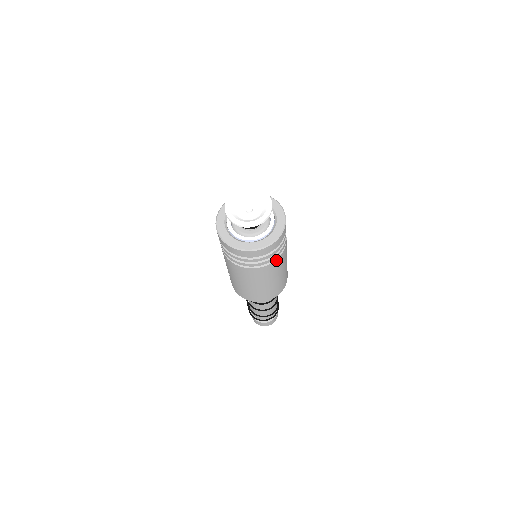
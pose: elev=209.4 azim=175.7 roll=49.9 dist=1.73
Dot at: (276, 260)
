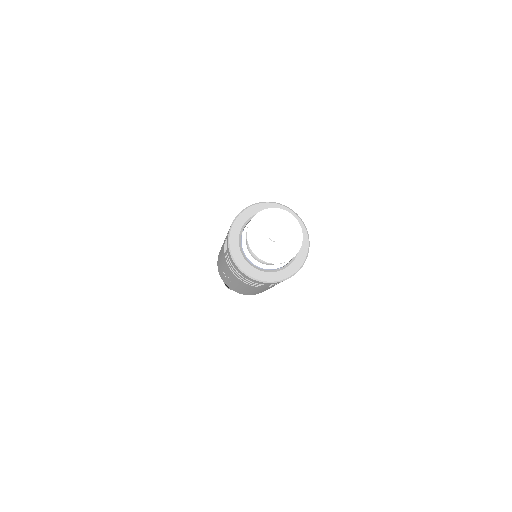
Dot at: occluded
